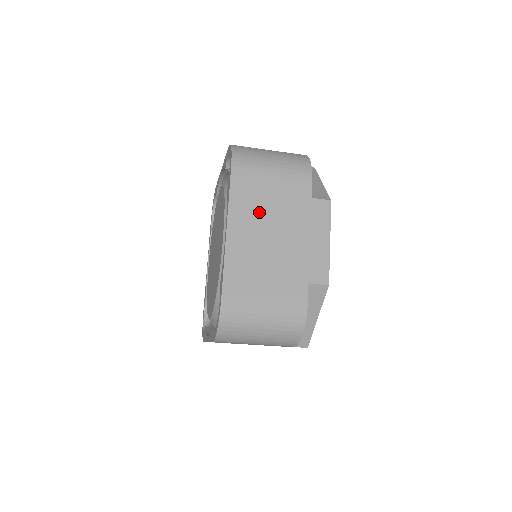
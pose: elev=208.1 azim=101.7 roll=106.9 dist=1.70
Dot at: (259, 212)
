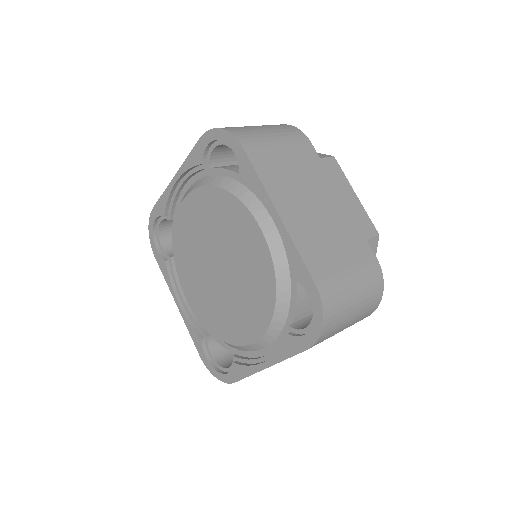
Dot at: (291, 185)
